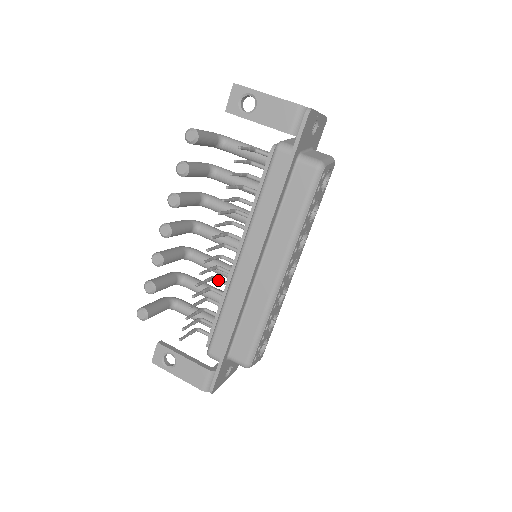
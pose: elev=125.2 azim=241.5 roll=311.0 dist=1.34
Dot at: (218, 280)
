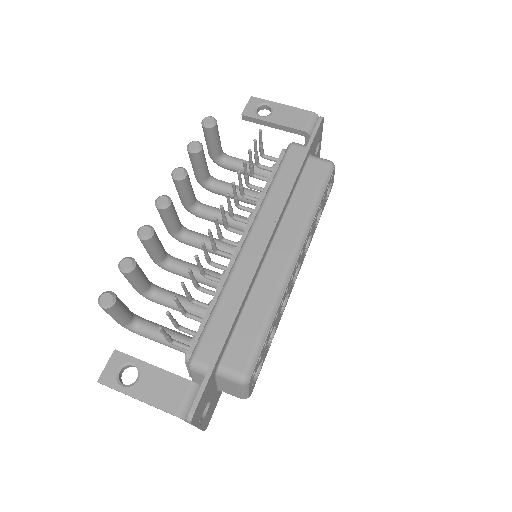
Dot at: (210, 276)
